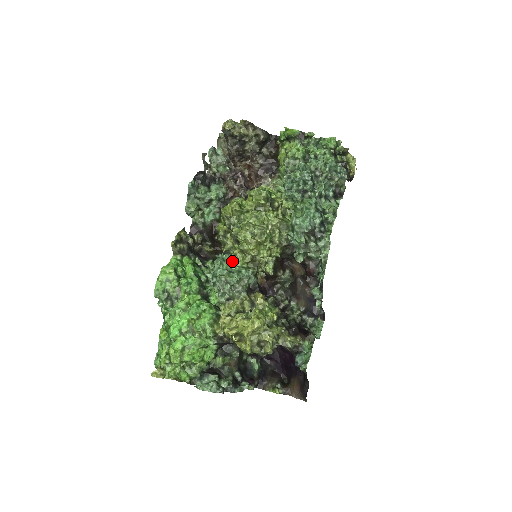
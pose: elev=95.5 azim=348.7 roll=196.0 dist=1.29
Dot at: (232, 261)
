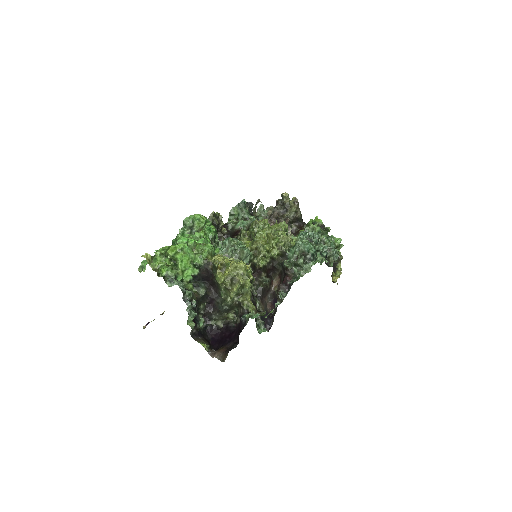
Dot at: (242, 244)
